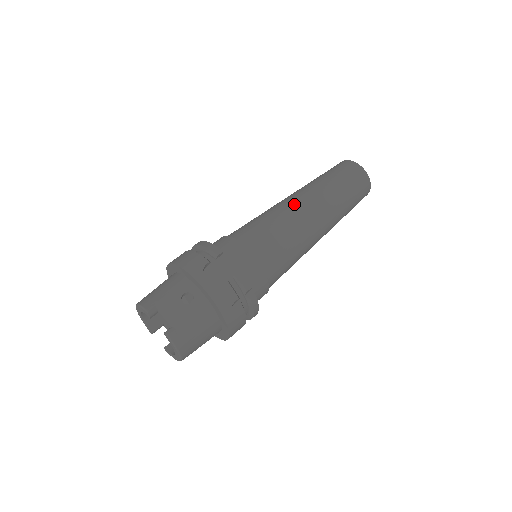
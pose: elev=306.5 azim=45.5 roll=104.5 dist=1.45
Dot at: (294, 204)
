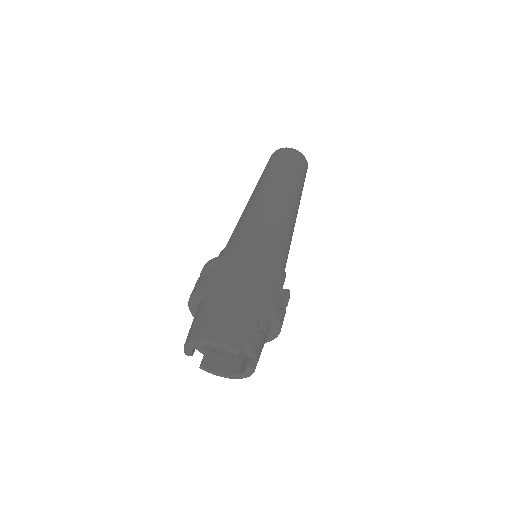
Dot at: (287, 205)
